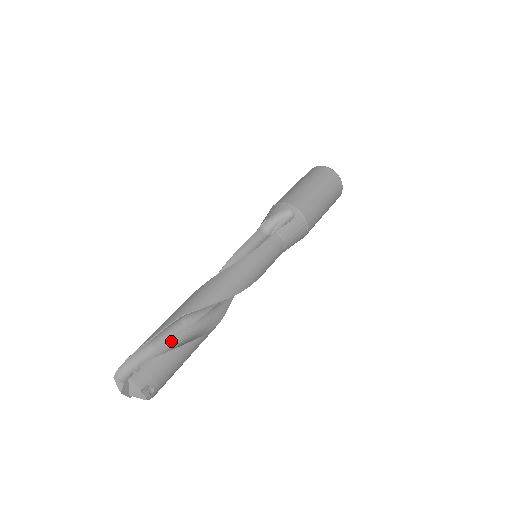
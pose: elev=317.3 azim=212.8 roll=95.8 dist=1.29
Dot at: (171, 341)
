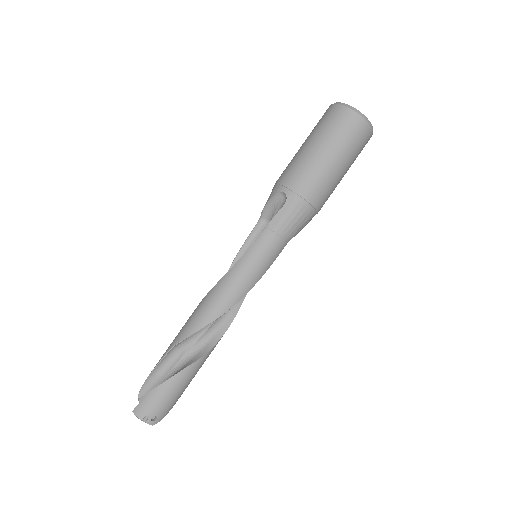
Dot at: (171, 369)
